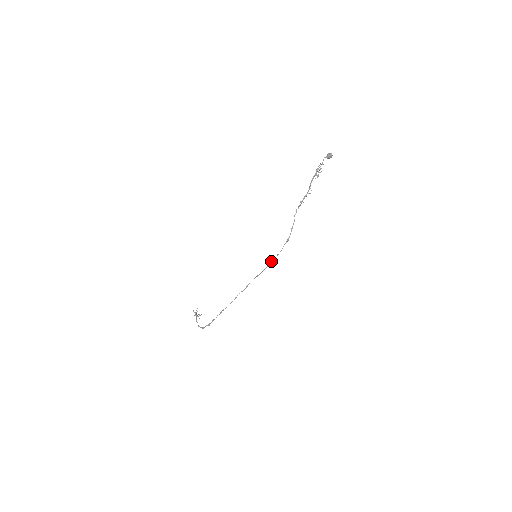
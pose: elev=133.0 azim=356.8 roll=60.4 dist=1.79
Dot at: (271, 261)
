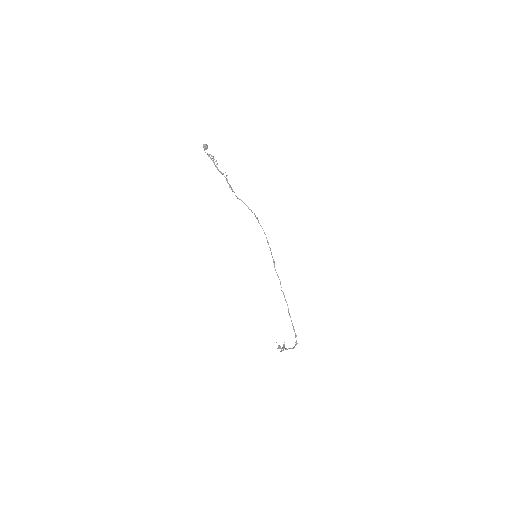
Dot at: (267, 242)
